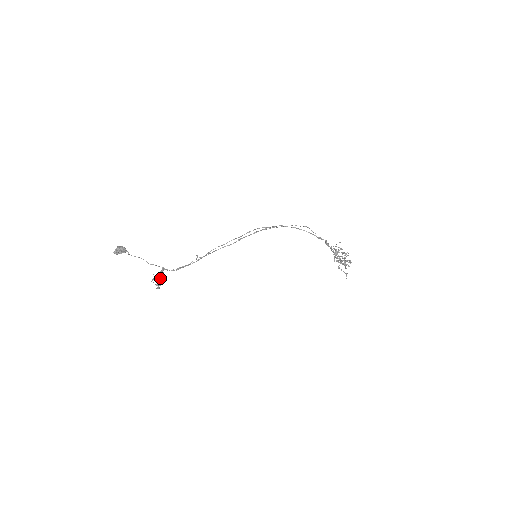
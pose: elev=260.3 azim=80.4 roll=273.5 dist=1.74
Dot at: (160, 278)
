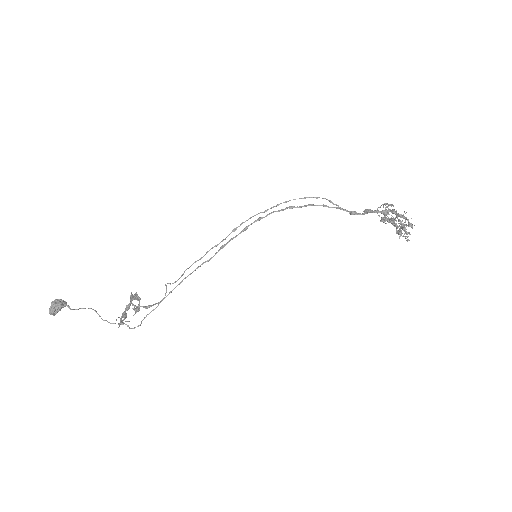
Dot at: occluded
